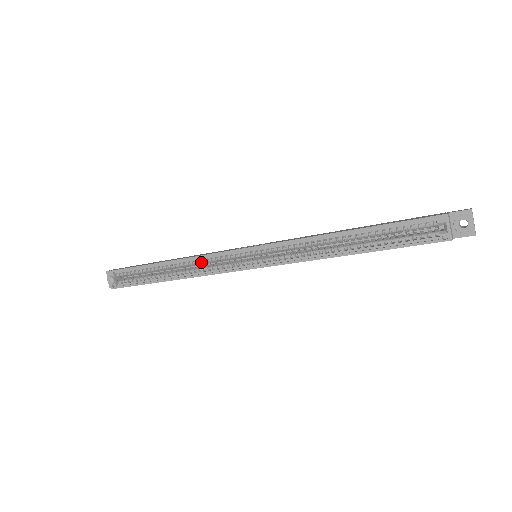
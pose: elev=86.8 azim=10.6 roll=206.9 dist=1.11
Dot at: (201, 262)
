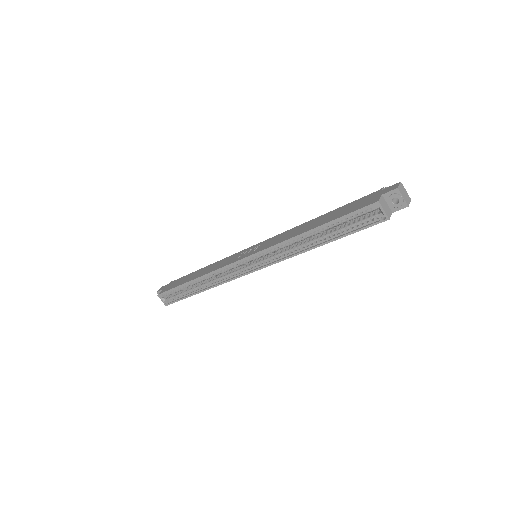
Dot at: (218, 274)
